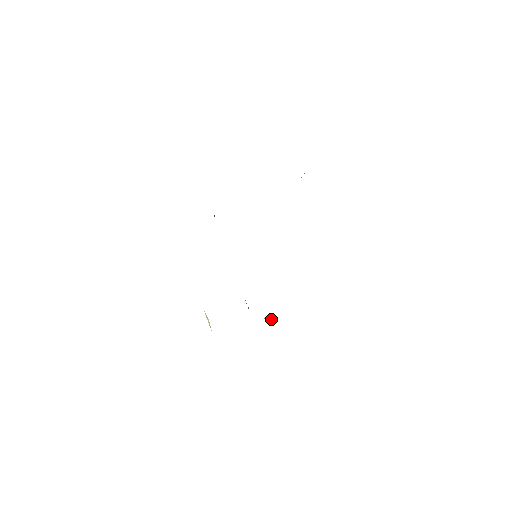
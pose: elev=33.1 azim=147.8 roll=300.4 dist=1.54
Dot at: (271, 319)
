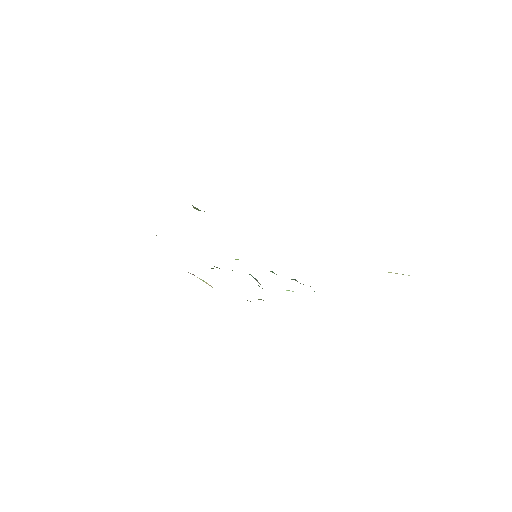
Dot at: occluded
